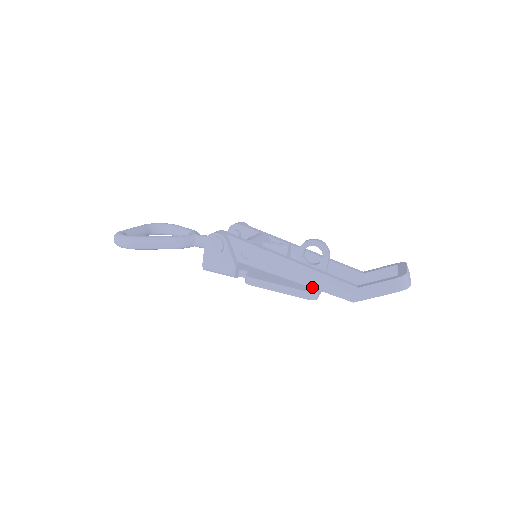
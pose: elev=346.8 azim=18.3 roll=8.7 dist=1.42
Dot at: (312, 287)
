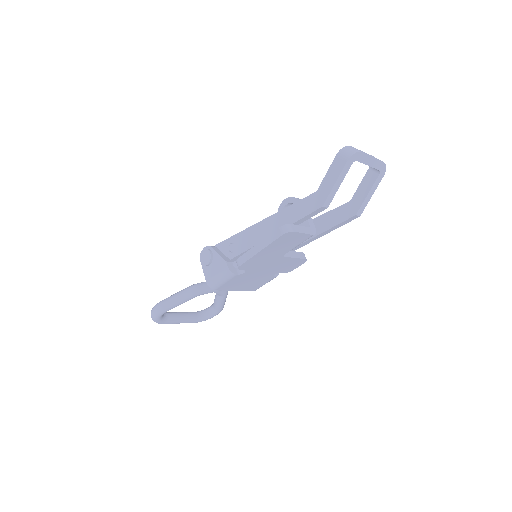
Dot at: occluded
